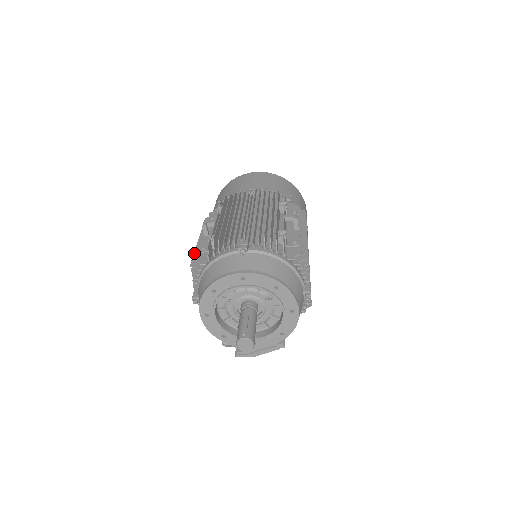
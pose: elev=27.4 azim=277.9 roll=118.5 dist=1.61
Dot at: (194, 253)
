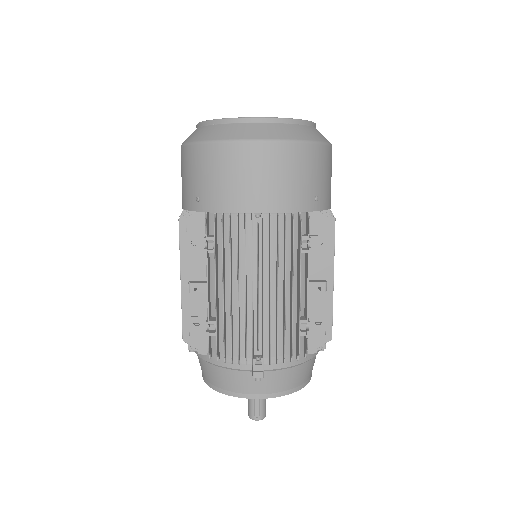
Dot at: (182, 314)
